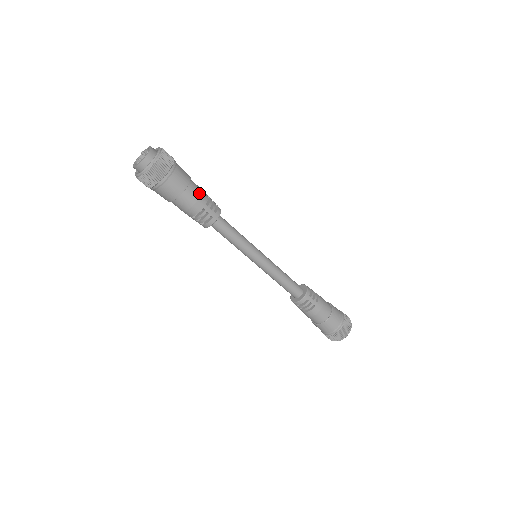
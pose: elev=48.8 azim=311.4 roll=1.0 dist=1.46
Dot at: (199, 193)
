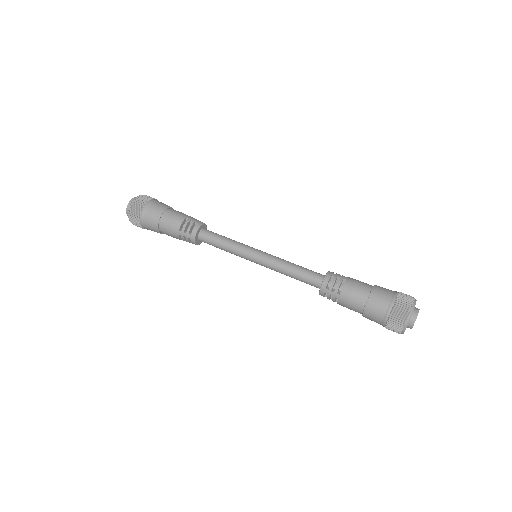
Dot at: (171, 223)
